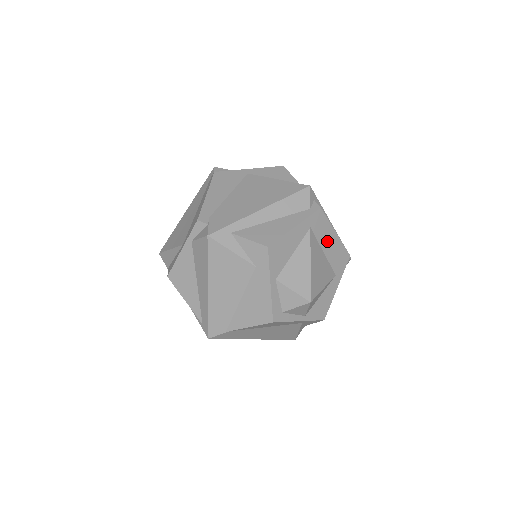
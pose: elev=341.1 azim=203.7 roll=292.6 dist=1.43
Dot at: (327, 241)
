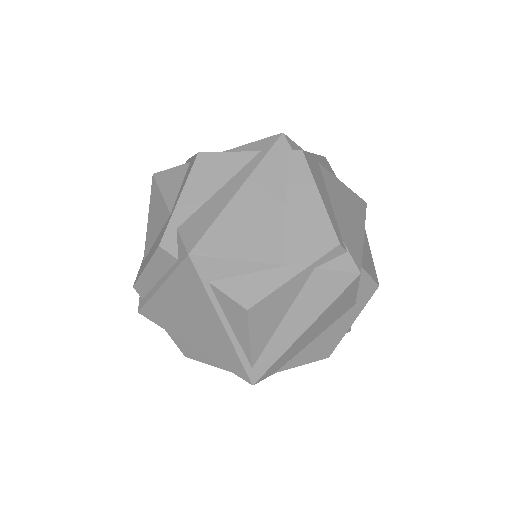
Dot at: occluded
